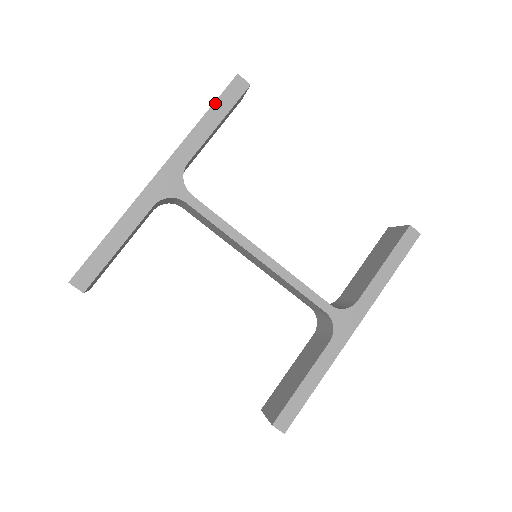
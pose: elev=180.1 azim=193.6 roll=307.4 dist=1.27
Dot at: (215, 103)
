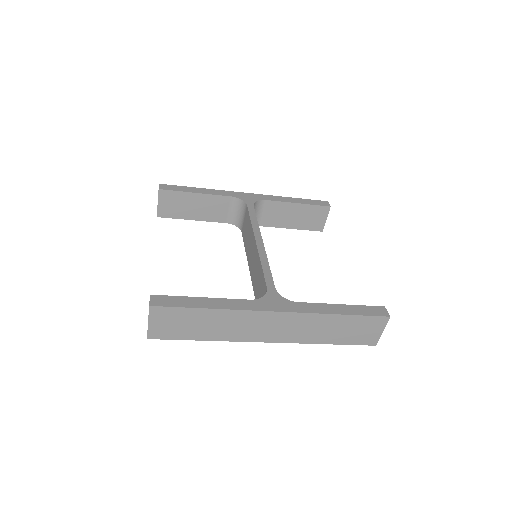
Dot at: (305, 199)
